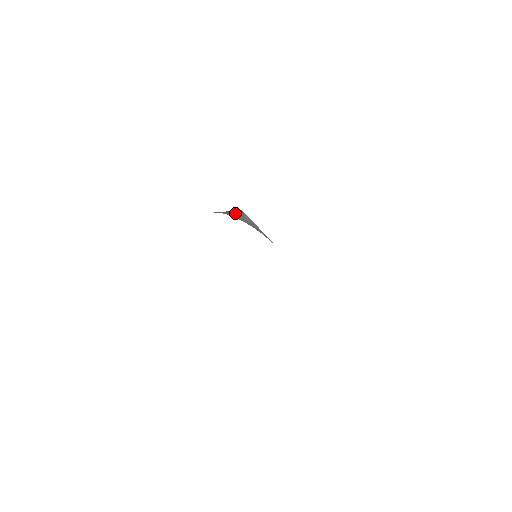
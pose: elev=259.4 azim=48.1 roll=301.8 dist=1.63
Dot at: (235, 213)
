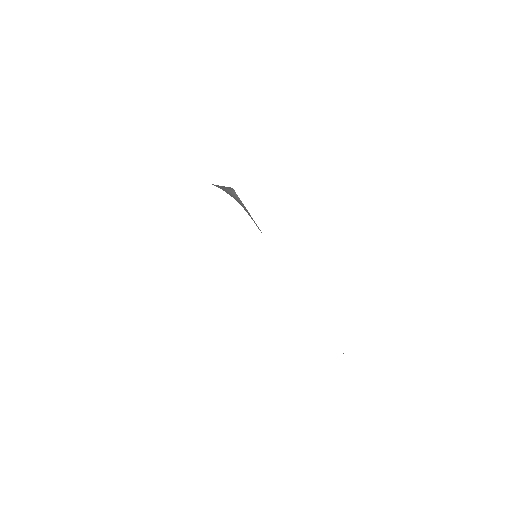
Dot at: occluded
